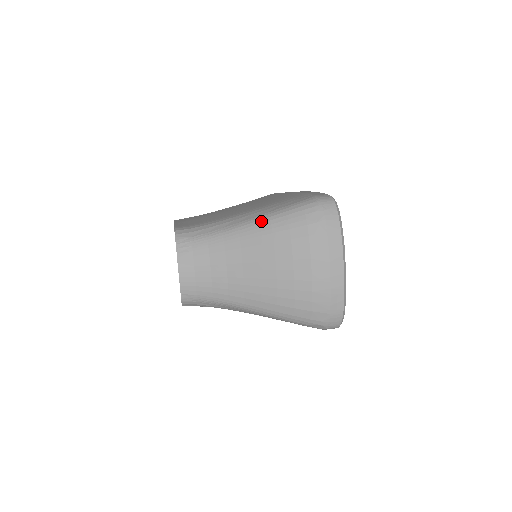
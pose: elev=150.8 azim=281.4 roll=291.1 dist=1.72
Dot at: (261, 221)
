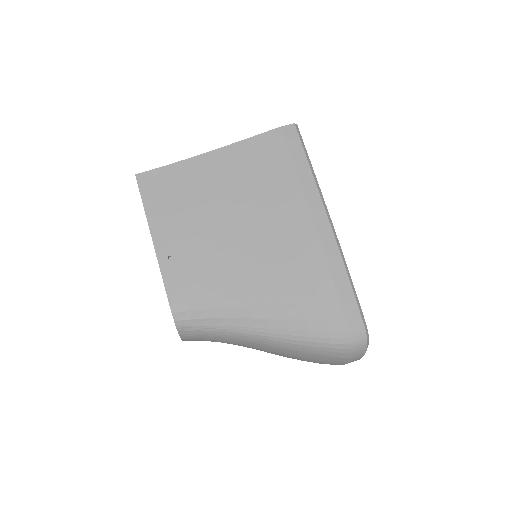
Dot at: (281, 340)
